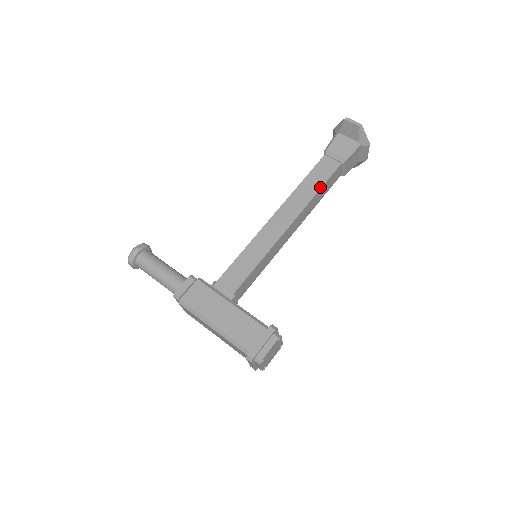
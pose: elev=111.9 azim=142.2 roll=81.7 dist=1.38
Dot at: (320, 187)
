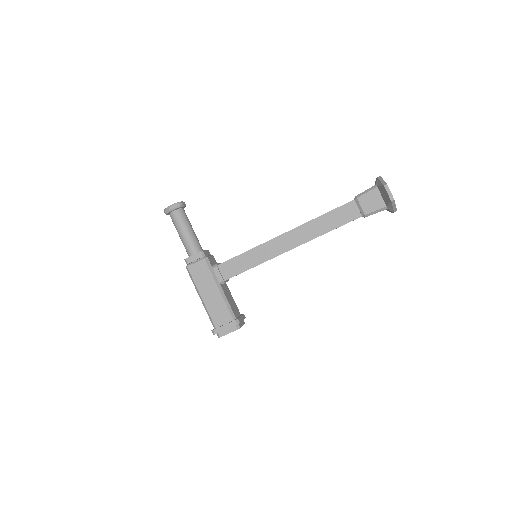
Dot at: (331, 229)
